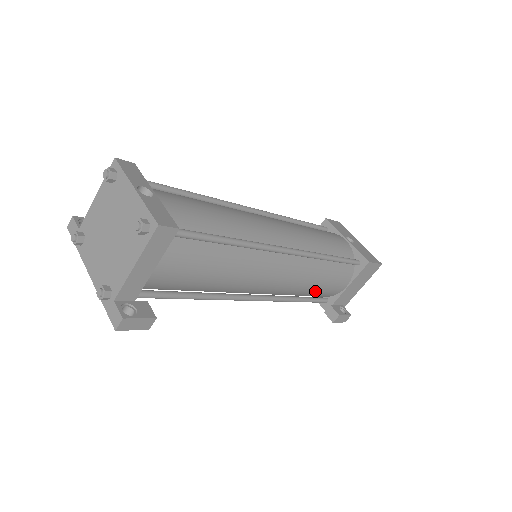
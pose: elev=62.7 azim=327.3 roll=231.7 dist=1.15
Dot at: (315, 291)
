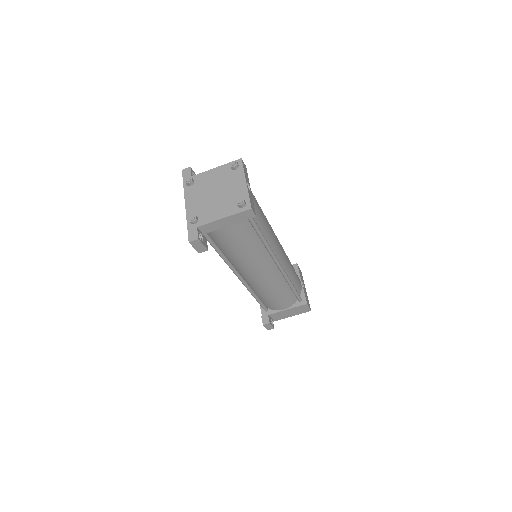
Dot at: (269, 299)
